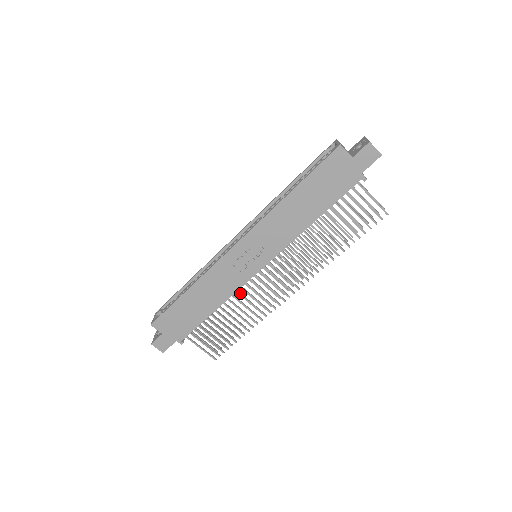
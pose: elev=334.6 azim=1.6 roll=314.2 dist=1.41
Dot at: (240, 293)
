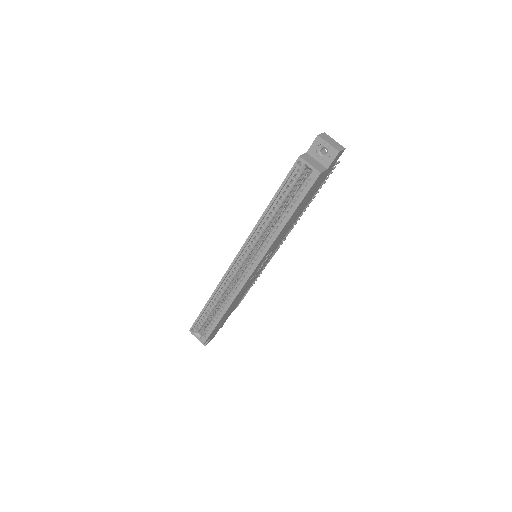
Dot at: occluded
